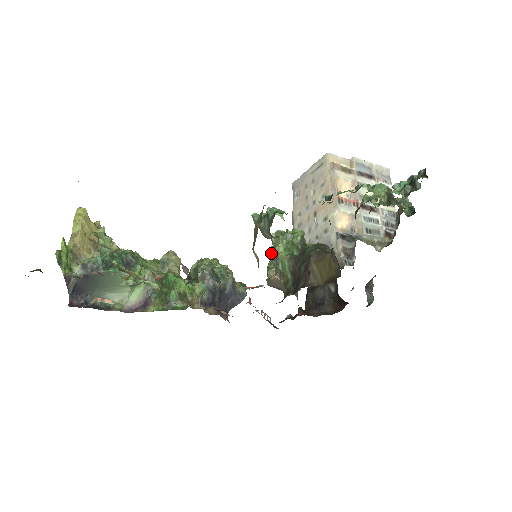
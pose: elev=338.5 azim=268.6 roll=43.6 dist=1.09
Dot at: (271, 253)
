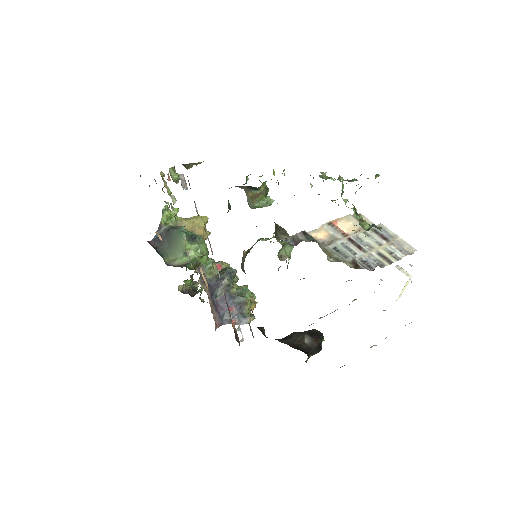
Dot at: occluded
